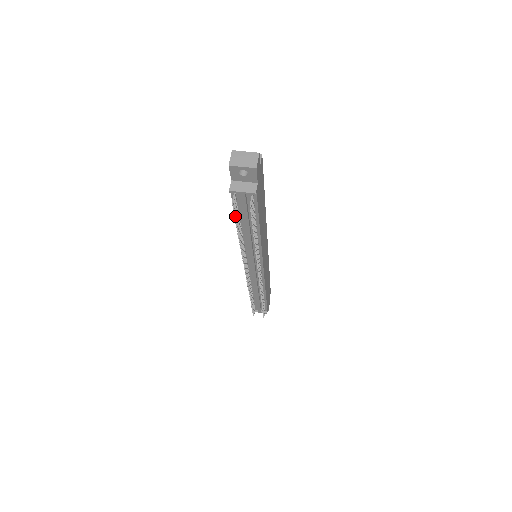
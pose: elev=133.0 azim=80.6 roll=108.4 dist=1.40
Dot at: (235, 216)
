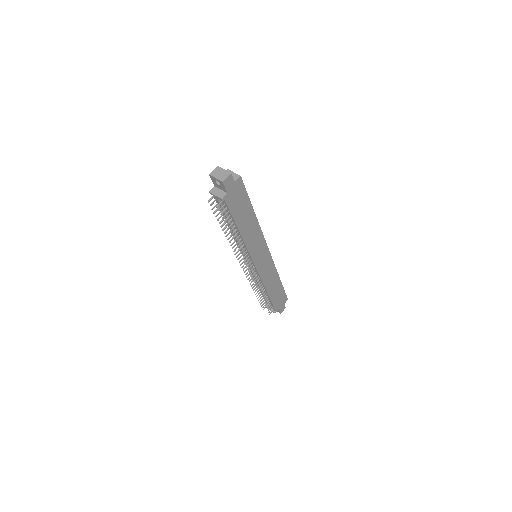
Dot at: (215, 212)
